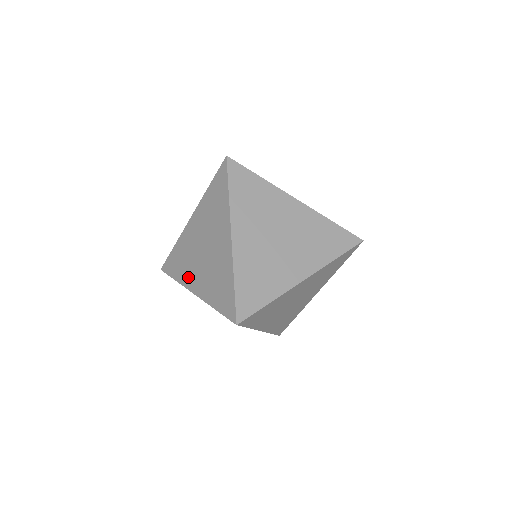
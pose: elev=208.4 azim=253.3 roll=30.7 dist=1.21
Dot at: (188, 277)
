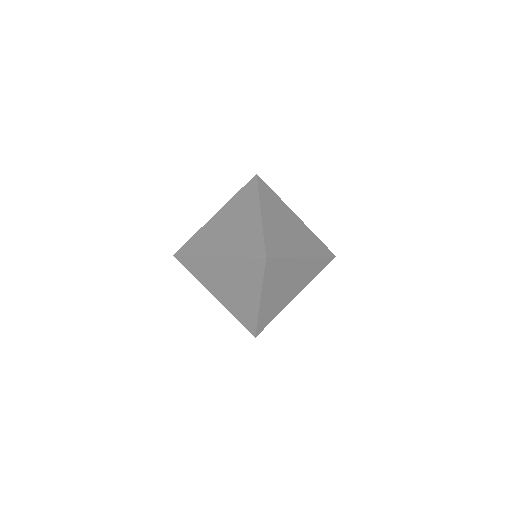
Dot at: (209, 286)
